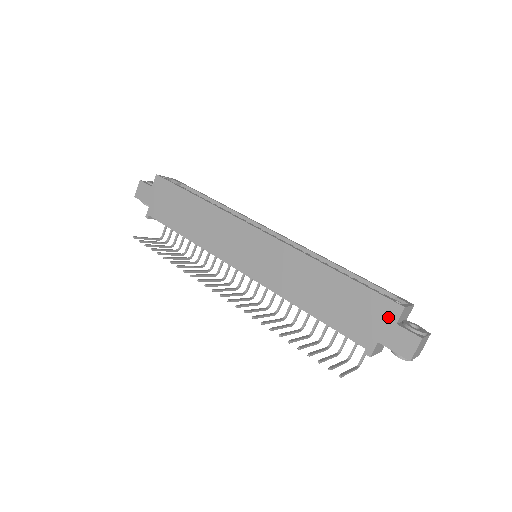
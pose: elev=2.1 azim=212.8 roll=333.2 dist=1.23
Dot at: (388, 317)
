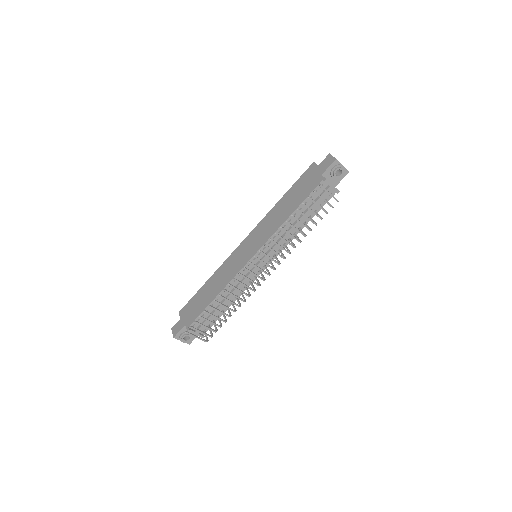
Dot at: (314, 170)
